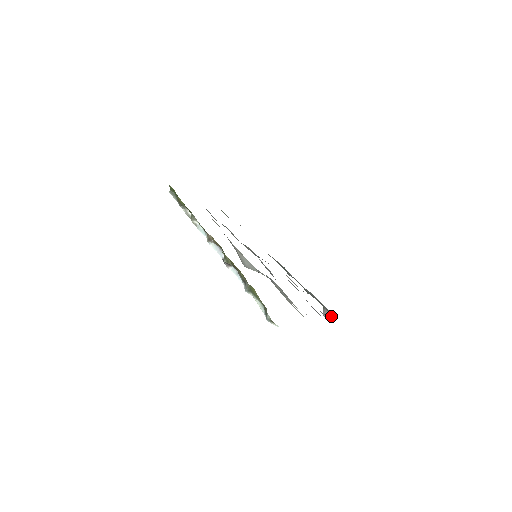
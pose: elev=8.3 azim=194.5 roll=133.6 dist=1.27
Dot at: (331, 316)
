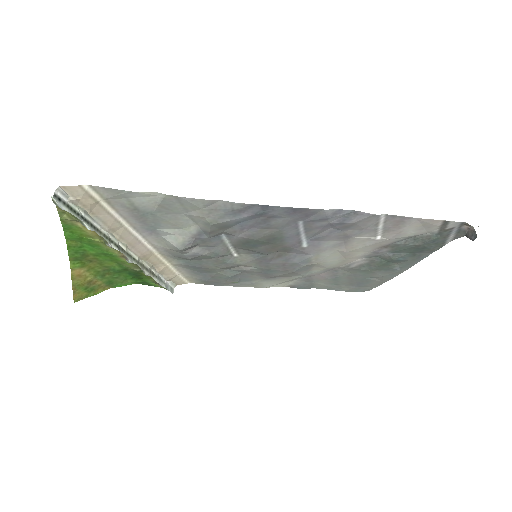
Dot at: (471, 228)
